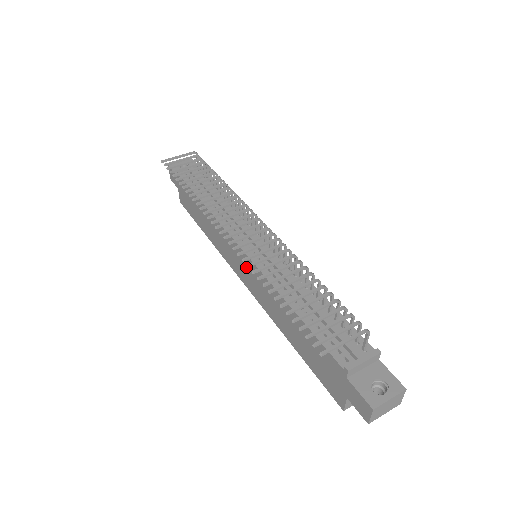
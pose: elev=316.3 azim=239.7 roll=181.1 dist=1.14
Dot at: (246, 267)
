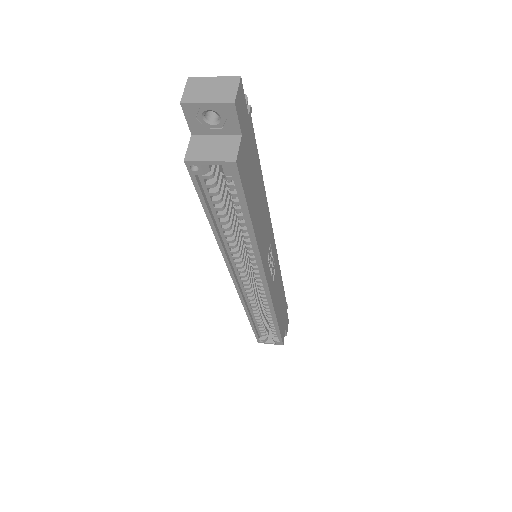
Dot at: occluded
